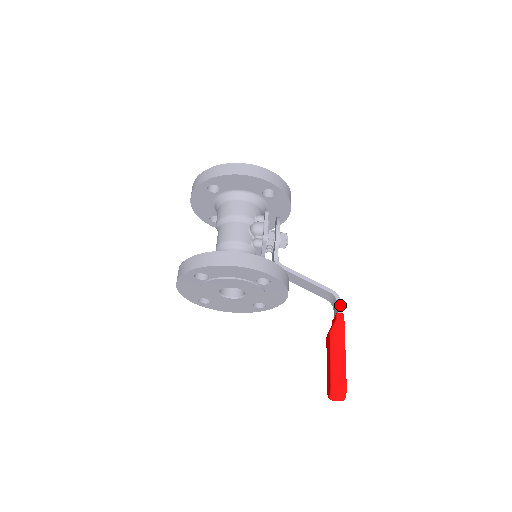
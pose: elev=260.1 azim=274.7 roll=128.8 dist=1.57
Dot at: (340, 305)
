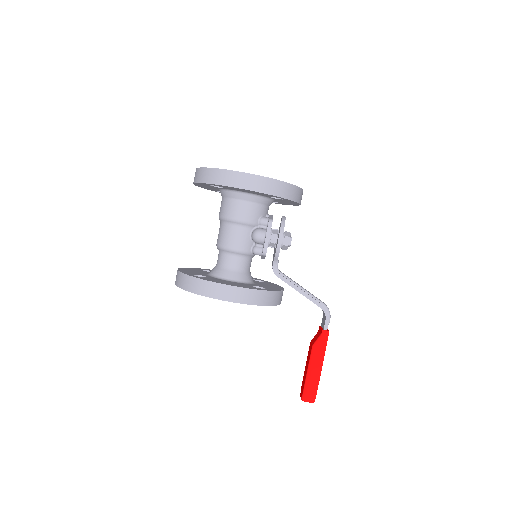
Dot at: (328, 322)
